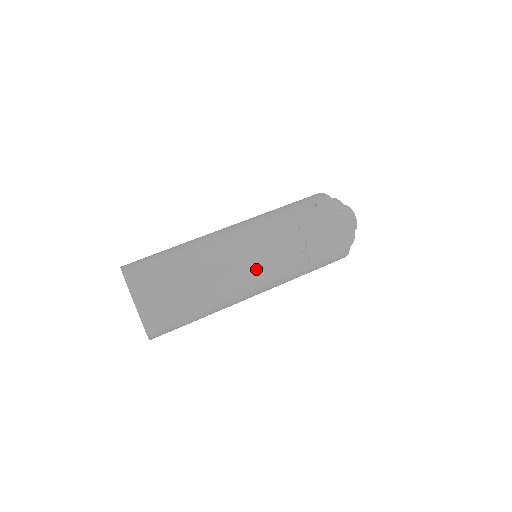
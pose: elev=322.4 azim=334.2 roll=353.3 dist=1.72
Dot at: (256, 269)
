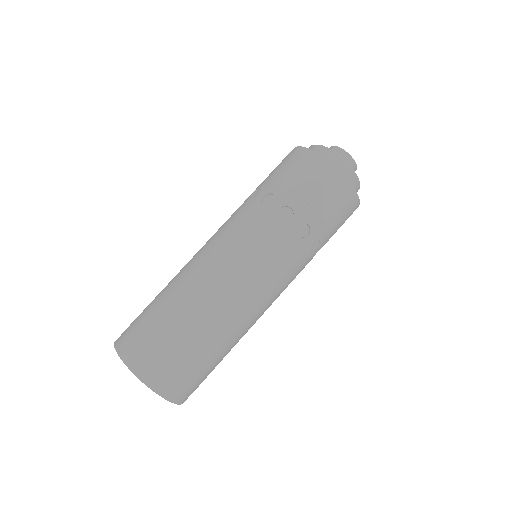
Dot at: (227, 250)
